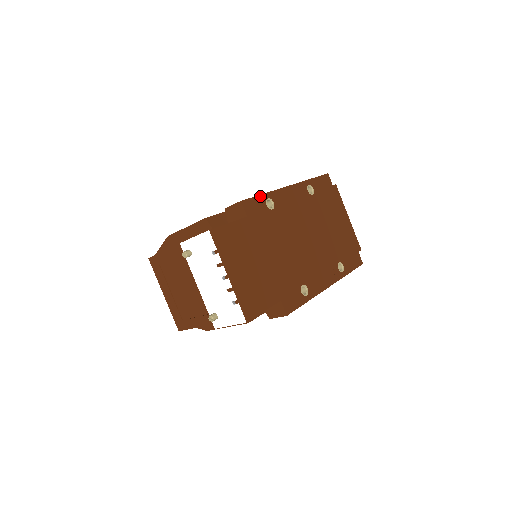
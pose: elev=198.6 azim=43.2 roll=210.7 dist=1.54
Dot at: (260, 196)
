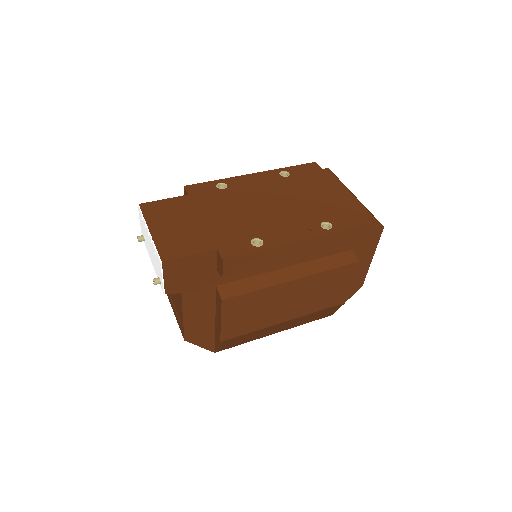
Dot at: (210, 182)
